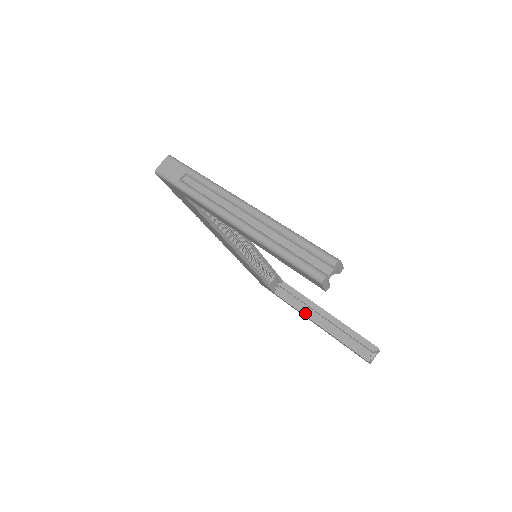
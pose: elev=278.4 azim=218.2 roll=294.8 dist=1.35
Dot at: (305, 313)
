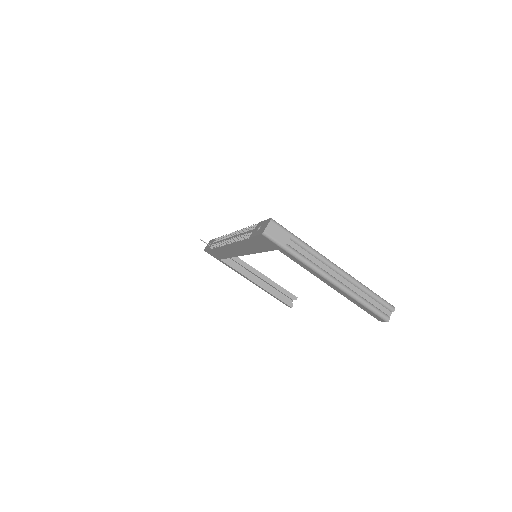
Dot at: (246, 275)
